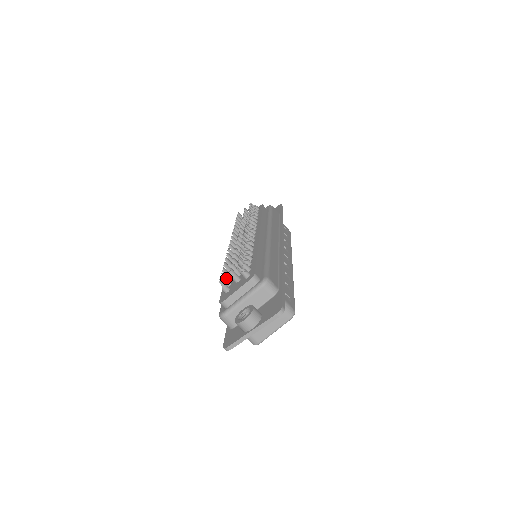
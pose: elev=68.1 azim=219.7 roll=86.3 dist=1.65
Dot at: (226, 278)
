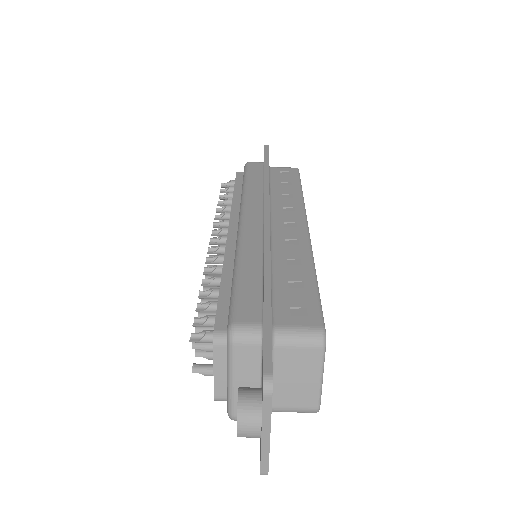
Dot at: (205, 351)
